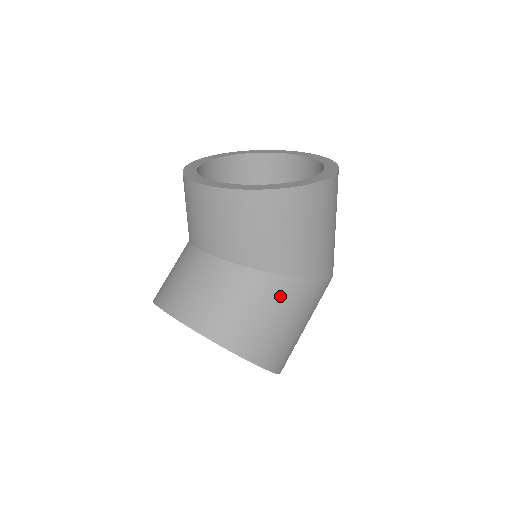
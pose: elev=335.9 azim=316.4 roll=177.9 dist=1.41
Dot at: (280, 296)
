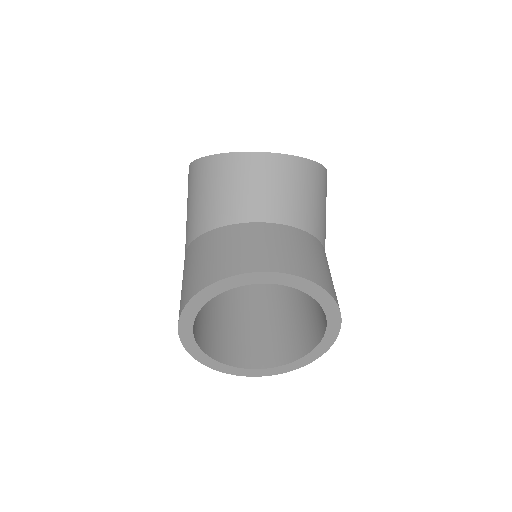
Dot at: occluded
